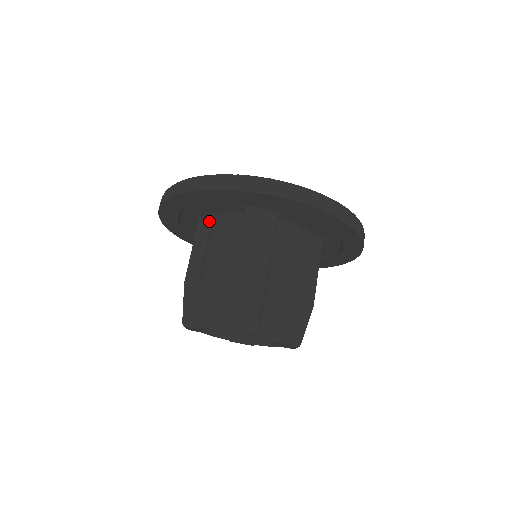
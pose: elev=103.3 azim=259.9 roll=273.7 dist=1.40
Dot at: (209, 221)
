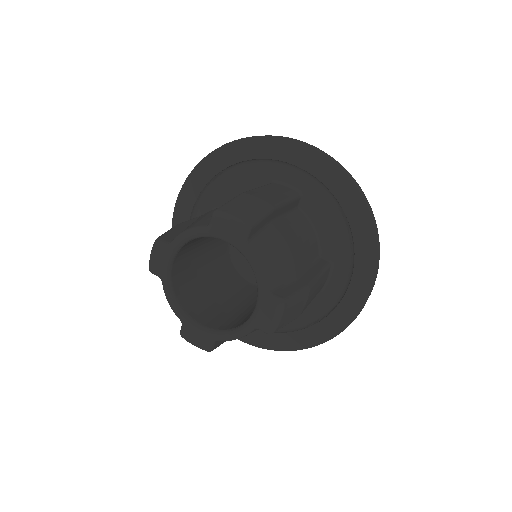
Dot at: occluded
